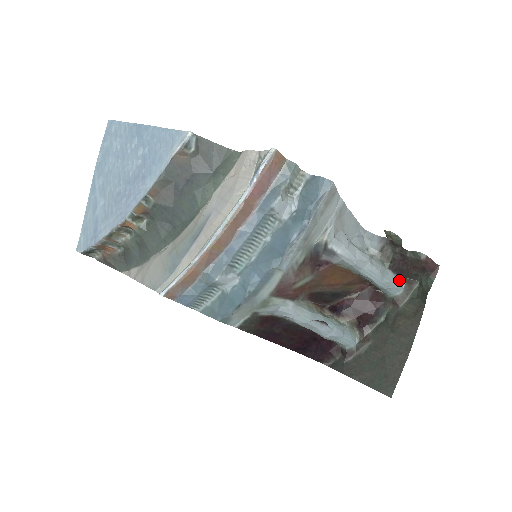
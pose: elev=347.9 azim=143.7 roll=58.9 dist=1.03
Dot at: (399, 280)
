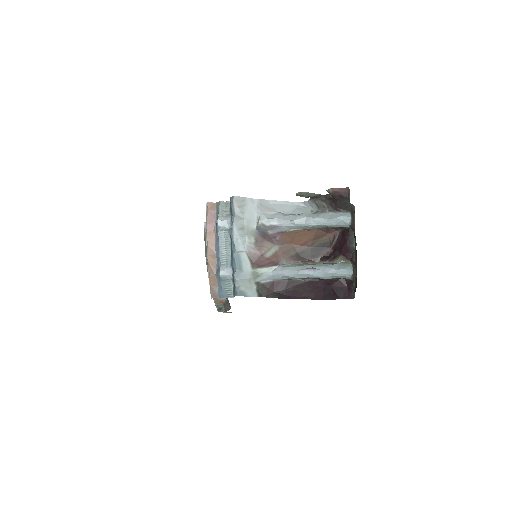
Dot at: (344, 214)
